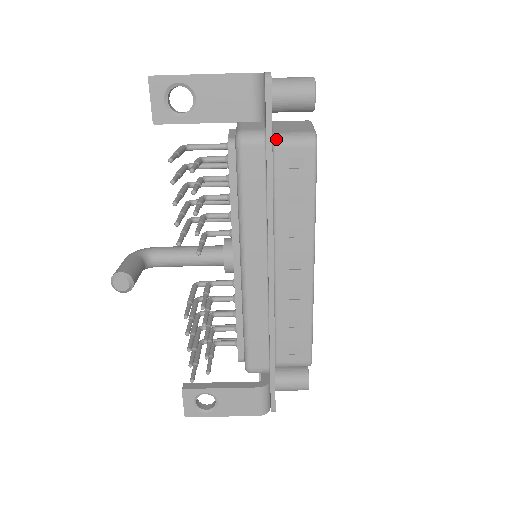
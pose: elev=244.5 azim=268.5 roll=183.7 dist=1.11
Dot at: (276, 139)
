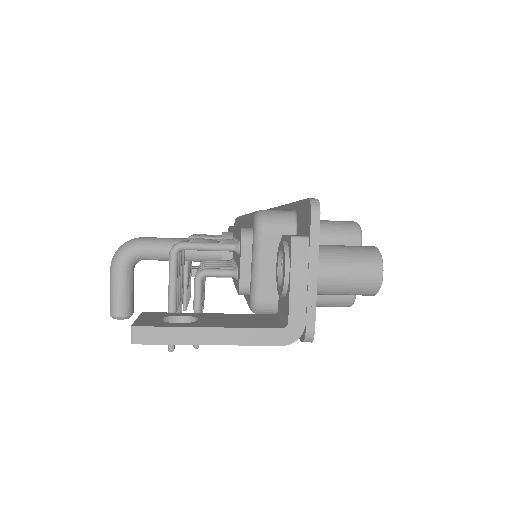
Dot at: occluded
